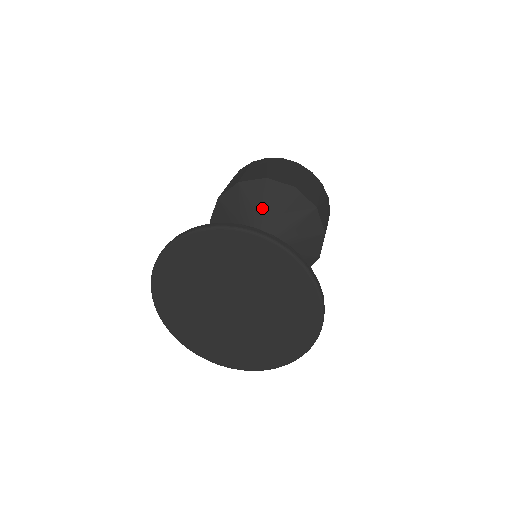
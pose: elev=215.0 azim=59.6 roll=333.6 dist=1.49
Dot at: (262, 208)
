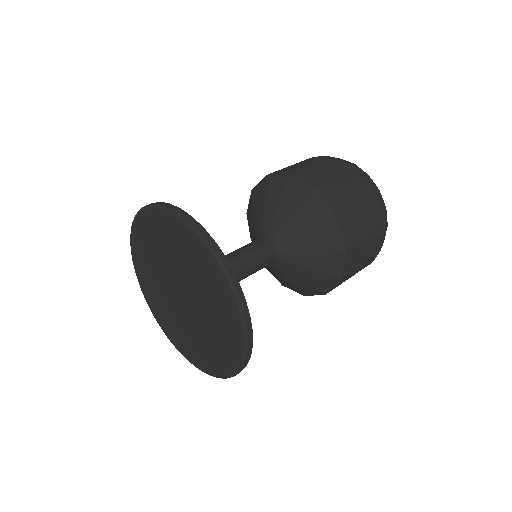
Dot at: (264, 206)
